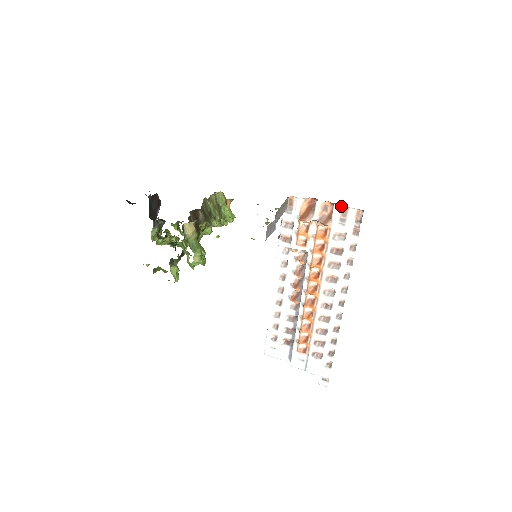
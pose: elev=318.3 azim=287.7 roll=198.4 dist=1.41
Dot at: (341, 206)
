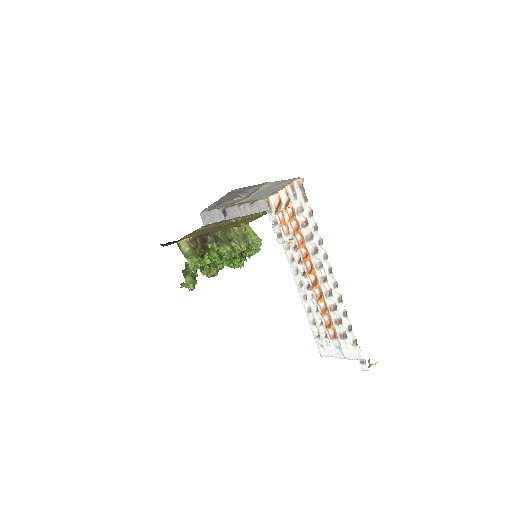
Dot at: (289, 185)
